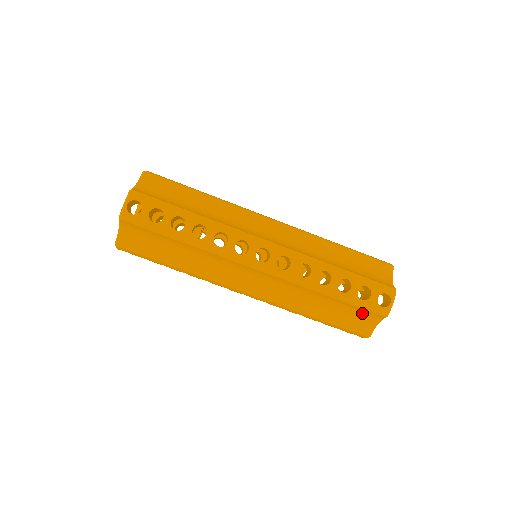
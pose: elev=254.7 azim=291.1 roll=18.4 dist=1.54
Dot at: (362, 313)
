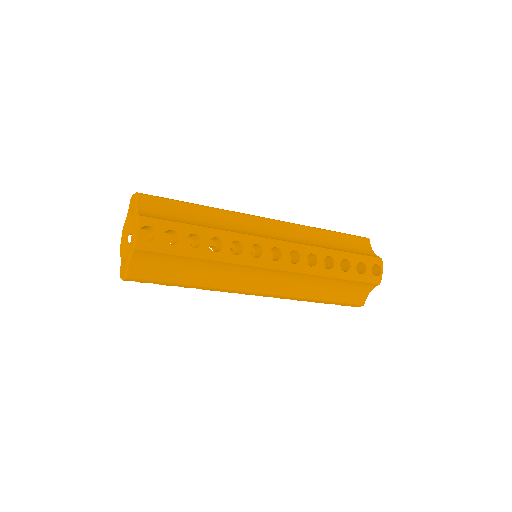
Dot at: (359, 286)
